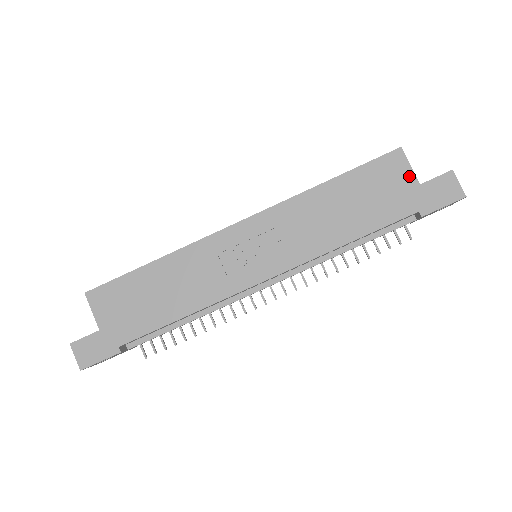
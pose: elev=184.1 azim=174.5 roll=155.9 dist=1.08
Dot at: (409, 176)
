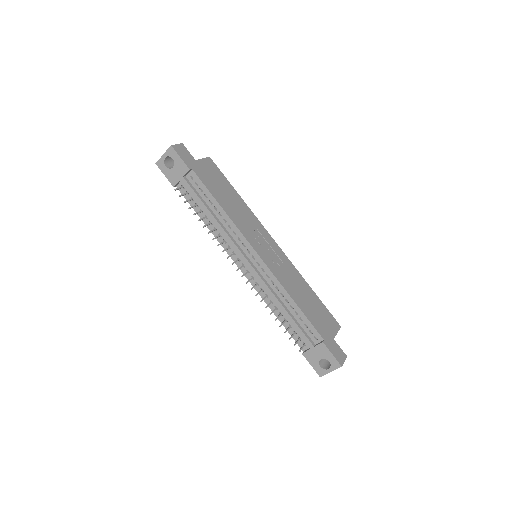
Dot at: (334, 332)
